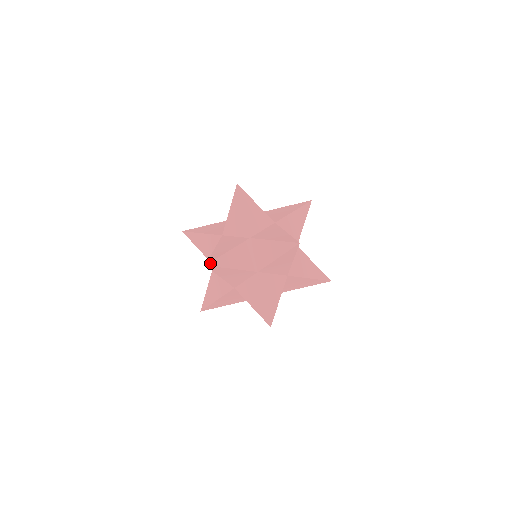
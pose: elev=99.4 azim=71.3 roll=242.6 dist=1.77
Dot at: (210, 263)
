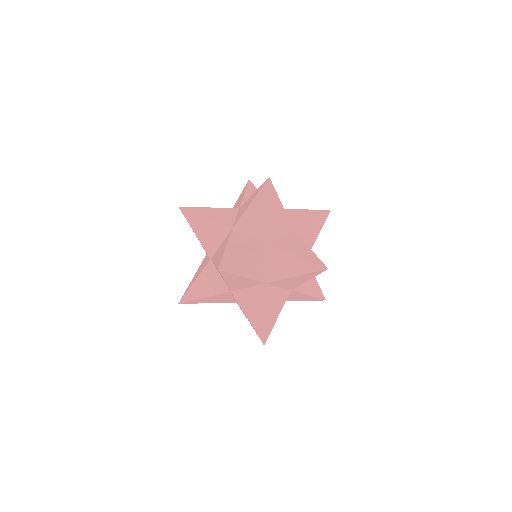
Dot at: (265, 339)
